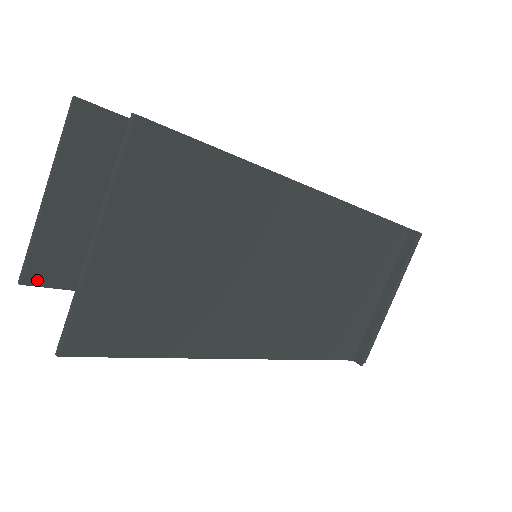
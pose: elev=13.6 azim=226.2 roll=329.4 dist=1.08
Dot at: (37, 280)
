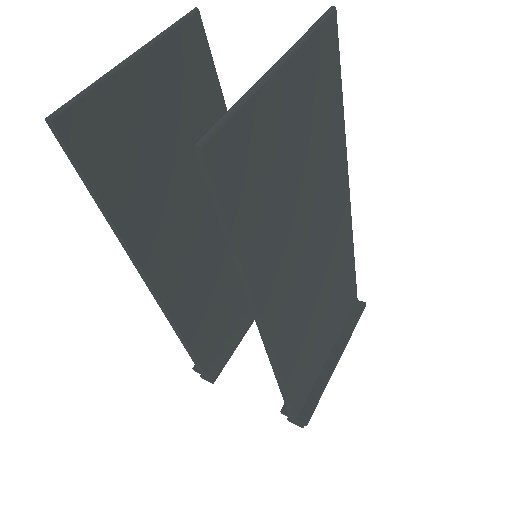
Dot at: (66, 132)
